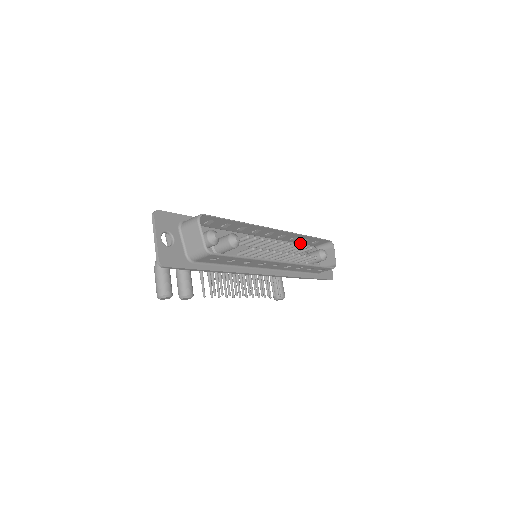
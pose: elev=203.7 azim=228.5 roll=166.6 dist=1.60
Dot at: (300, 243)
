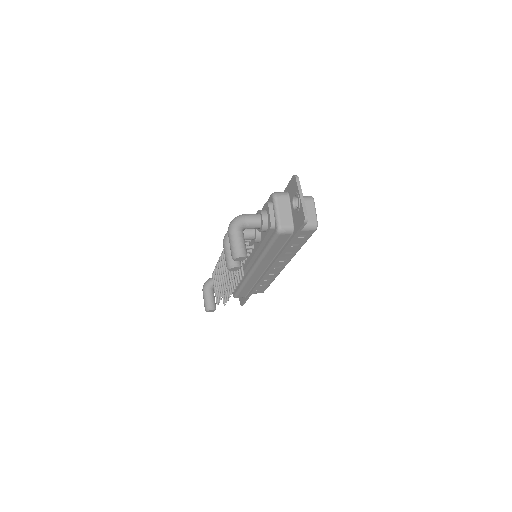
Dot at: occluded
